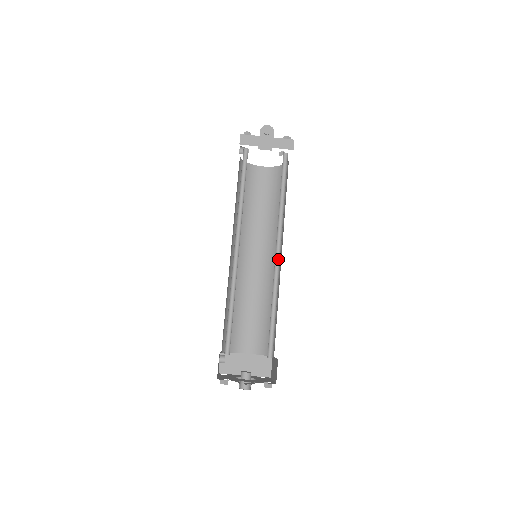
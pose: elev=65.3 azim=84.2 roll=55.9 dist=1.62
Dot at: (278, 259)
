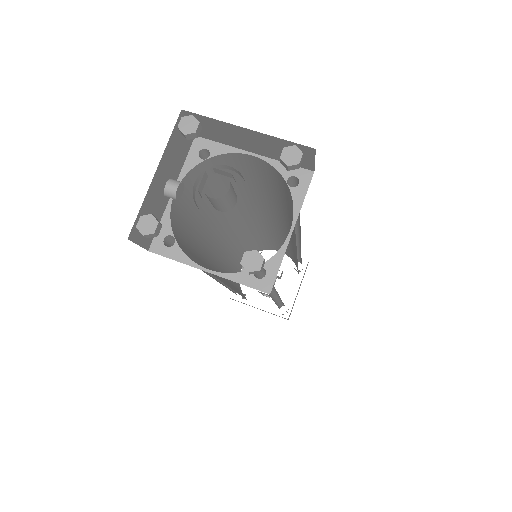
Dot at: occluded
